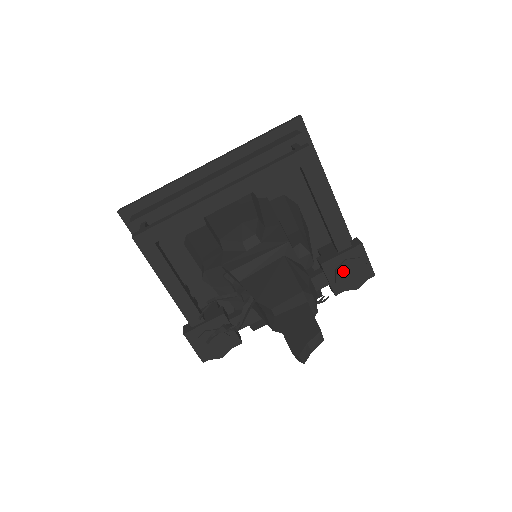
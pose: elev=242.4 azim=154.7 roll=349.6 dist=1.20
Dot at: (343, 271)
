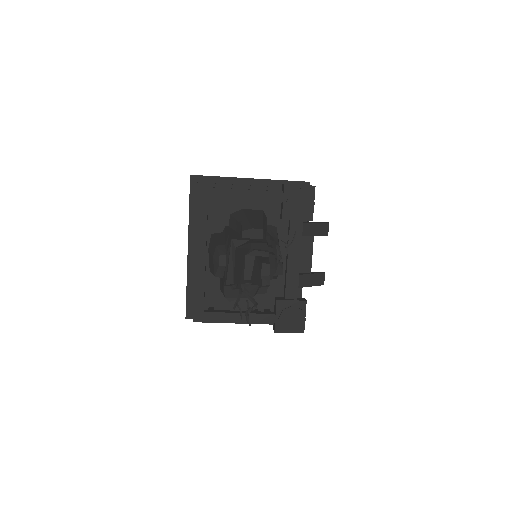
Dot at: (294, 208)
